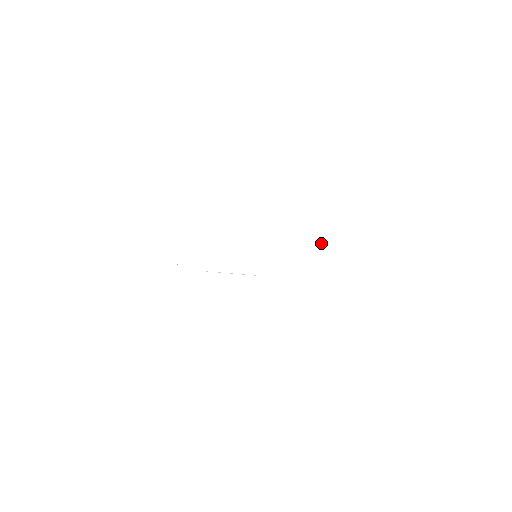
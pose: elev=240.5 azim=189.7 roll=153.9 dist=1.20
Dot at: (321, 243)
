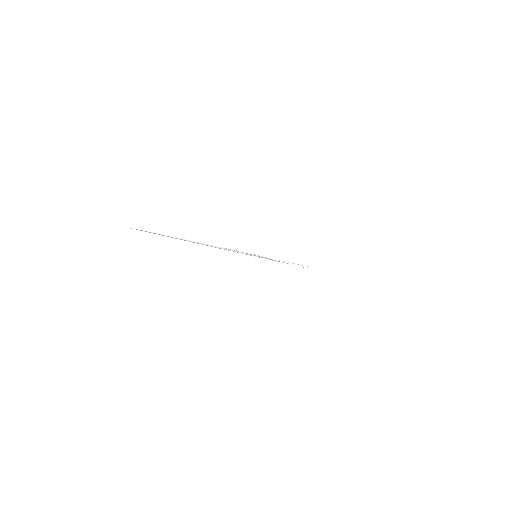
Dot at: (284, 261)
